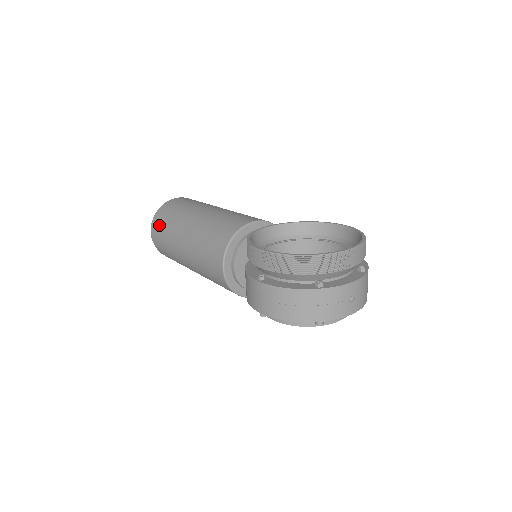
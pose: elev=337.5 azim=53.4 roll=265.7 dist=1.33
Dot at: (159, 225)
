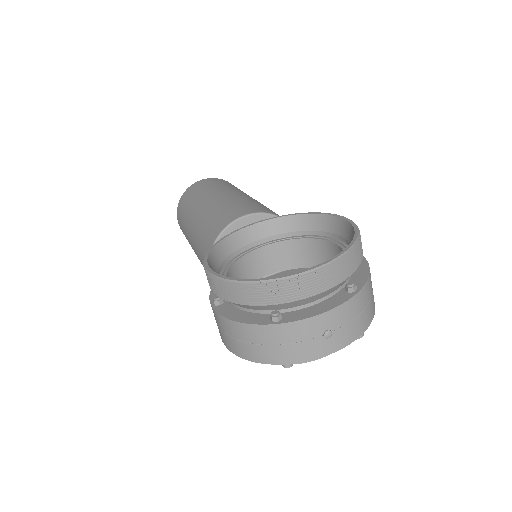
Dot at: (180, 214)
